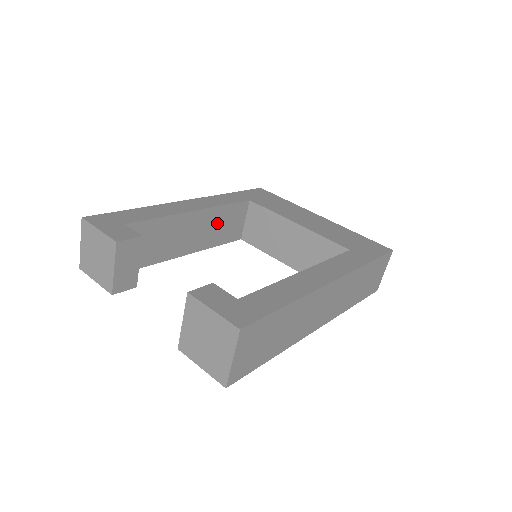
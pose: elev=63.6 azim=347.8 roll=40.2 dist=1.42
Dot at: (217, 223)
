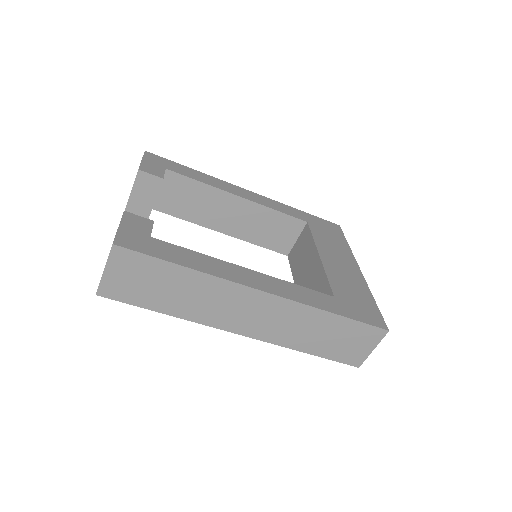
Dot at: (262, 223)
